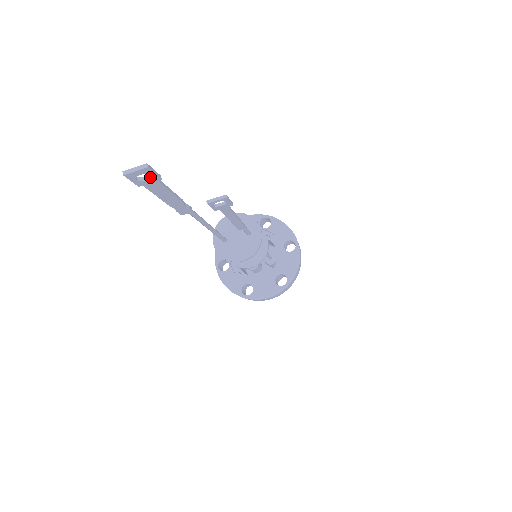
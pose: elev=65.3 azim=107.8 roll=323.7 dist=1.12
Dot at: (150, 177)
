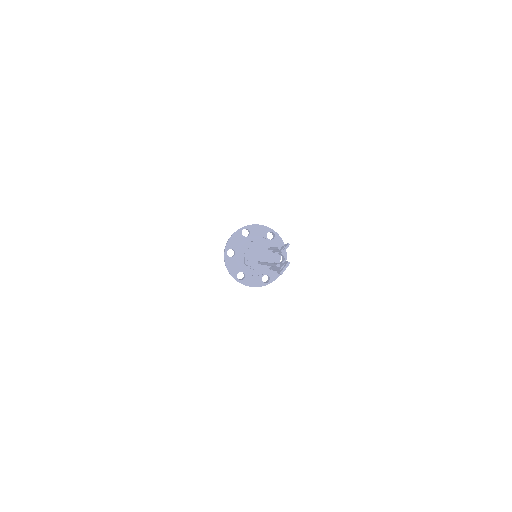
Dot at: occluded
